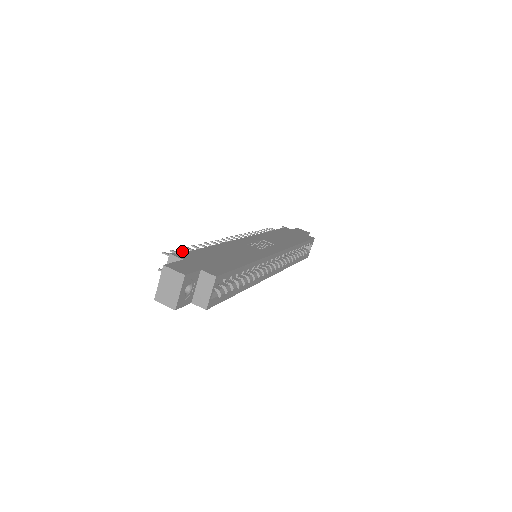
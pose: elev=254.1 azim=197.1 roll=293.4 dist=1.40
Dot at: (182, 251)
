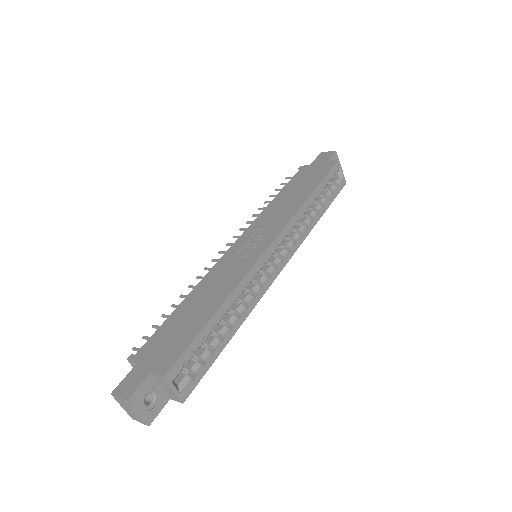
Dot at: (155, 328)
